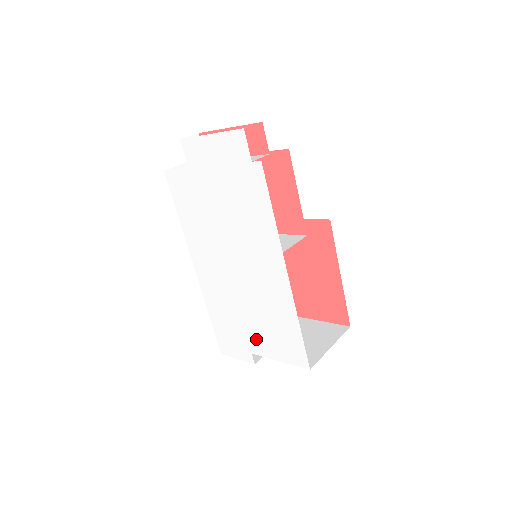
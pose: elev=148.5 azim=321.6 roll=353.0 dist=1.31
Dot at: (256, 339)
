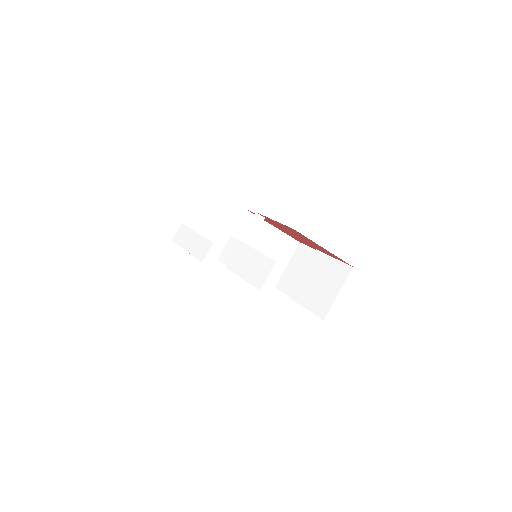
Dot at: occluded
